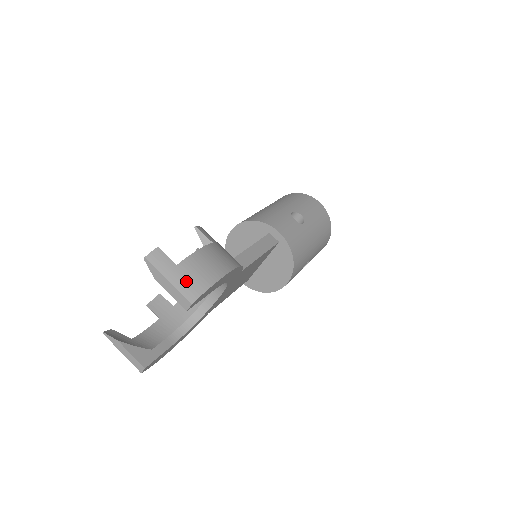
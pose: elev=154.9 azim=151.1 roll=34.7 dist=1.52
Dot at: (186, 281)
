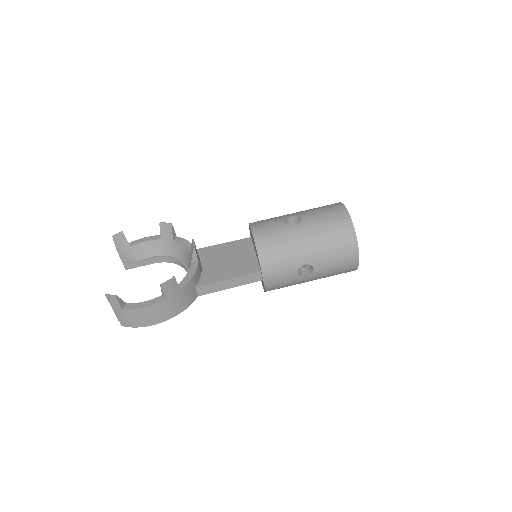
Dot at: (123, 318)
